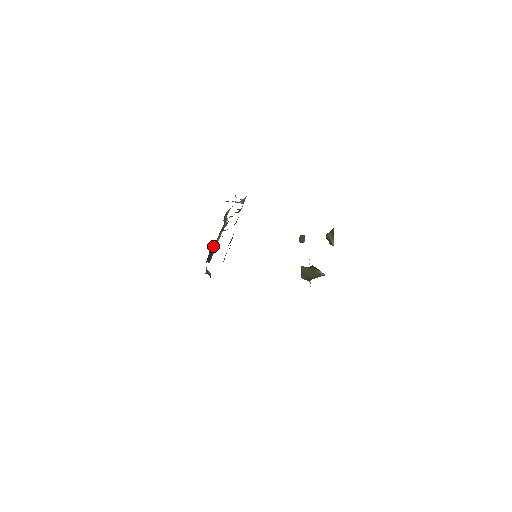
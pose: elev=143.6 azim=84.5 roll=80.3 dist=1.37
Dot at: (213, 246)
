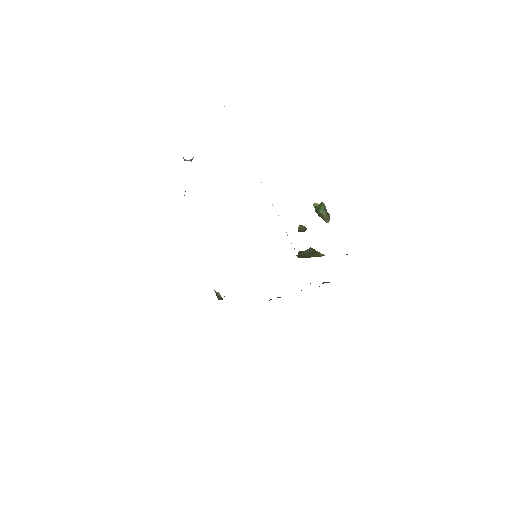
Dot at: occluded
